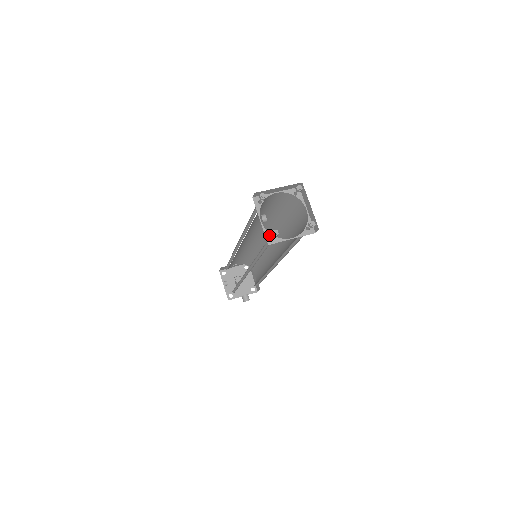
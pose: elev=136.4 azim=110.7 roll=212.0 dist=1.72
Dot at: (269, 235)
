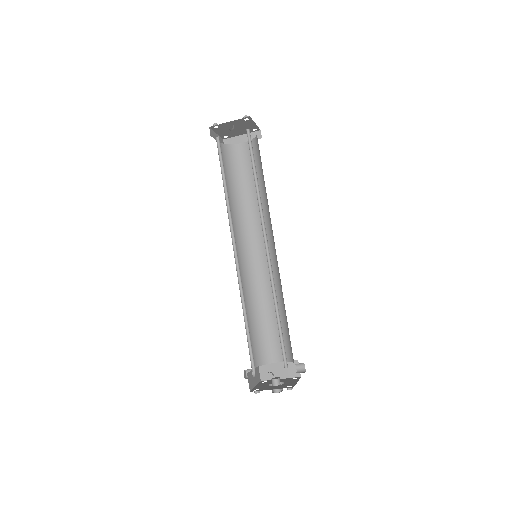
Dot at: occluded
